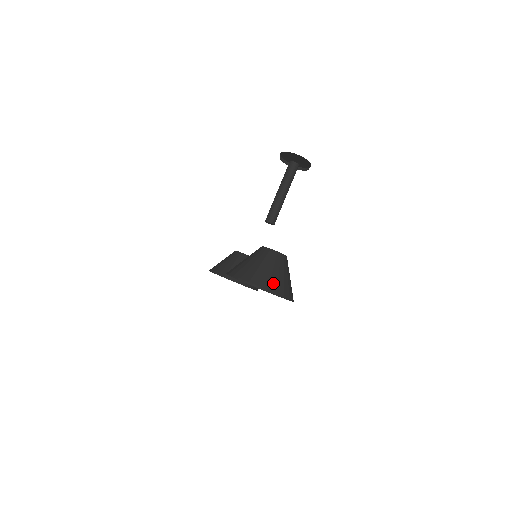
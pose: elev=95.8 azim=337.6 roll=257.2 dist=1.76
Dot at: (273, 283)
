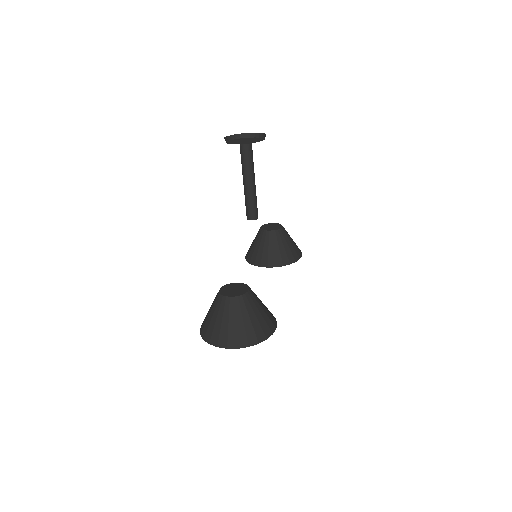
Dot at: (231, 338)
